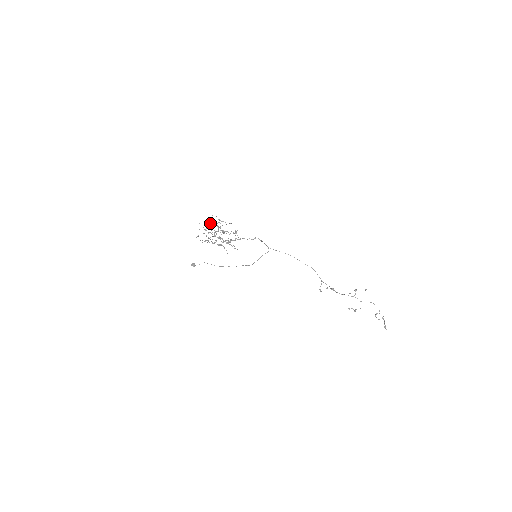
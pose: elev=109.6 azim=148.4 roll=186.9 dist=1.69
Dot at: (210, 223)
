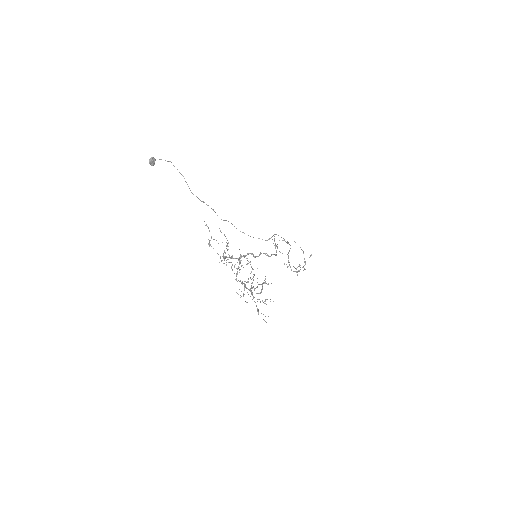
Dot at: (249, 289)
